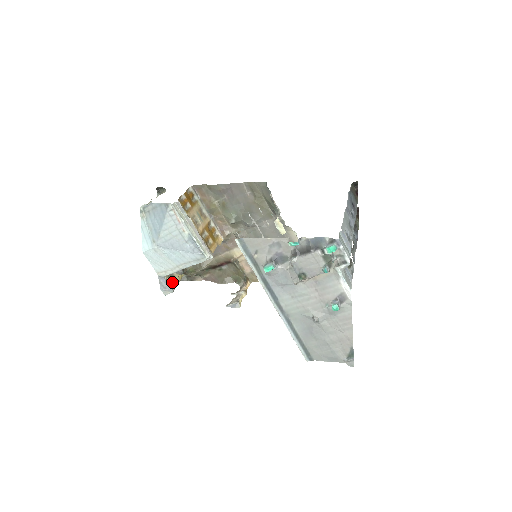
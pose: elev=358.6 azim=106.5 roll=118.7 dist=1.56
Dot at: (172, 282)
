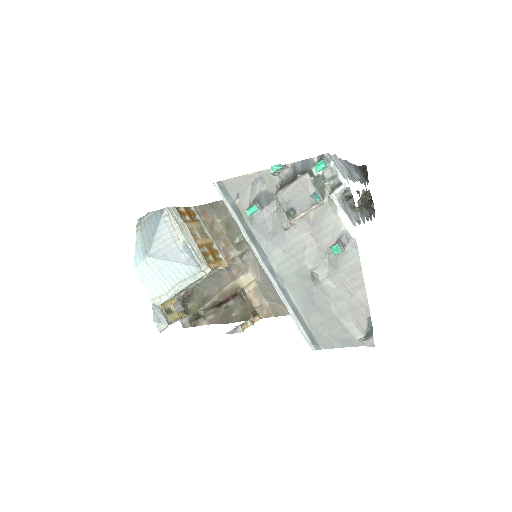
Dot at: (169, 316)
